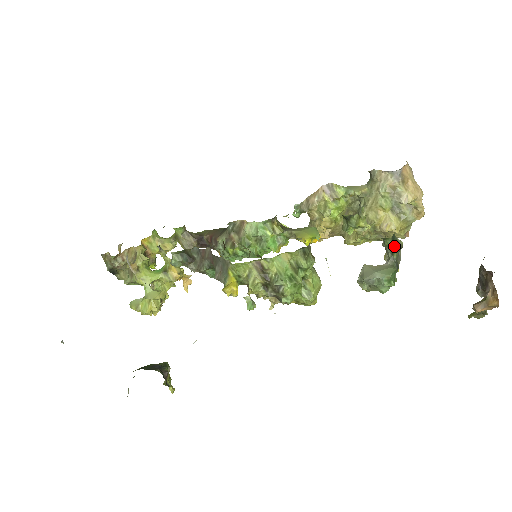
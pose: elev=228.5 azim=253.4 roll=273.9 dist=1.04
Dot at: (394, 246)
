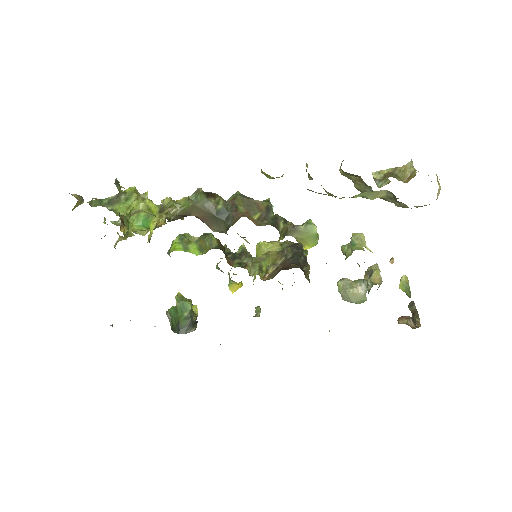
Dot at: occluded
